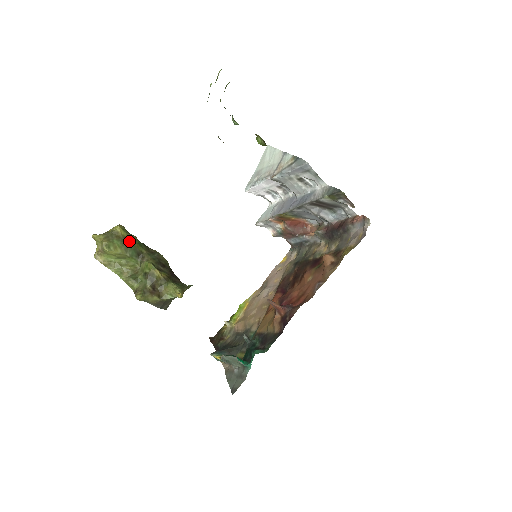
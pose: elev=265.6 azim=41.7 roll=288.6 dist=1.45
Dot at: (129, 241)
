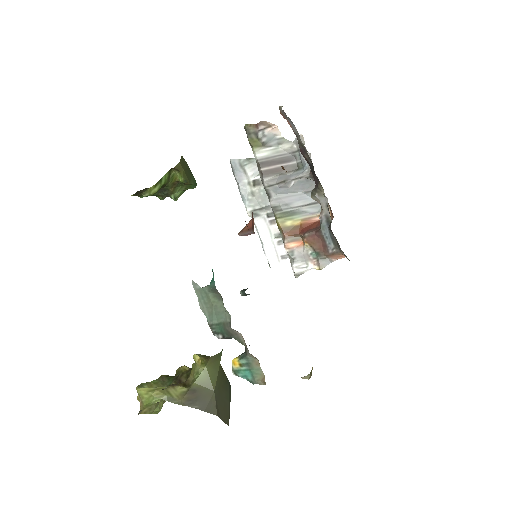
Dot at: (168, 377)
